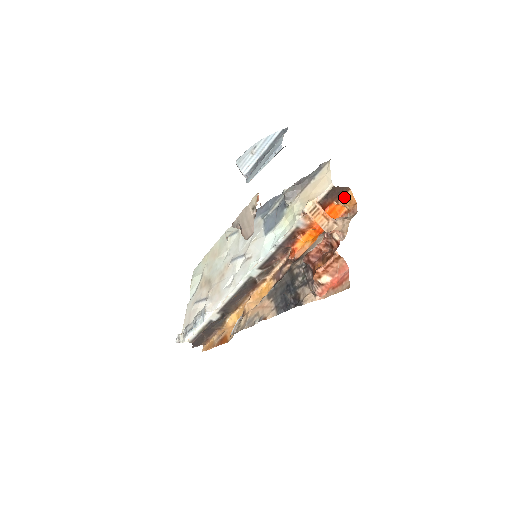
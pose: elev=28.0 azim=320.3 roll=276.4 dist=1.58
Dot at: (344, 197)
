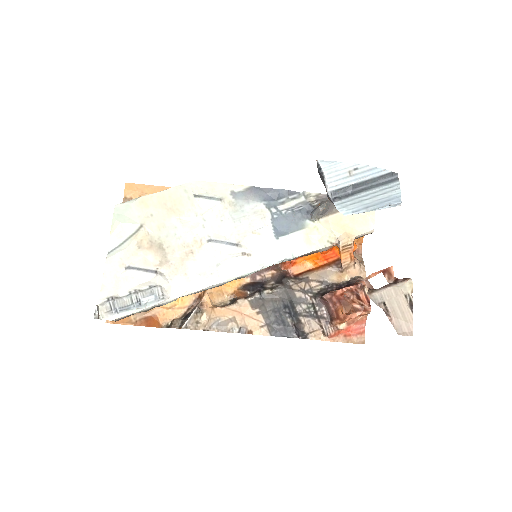
Dot at: occluded
